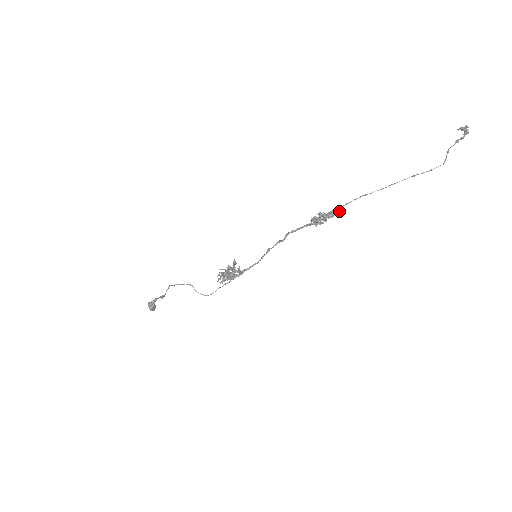
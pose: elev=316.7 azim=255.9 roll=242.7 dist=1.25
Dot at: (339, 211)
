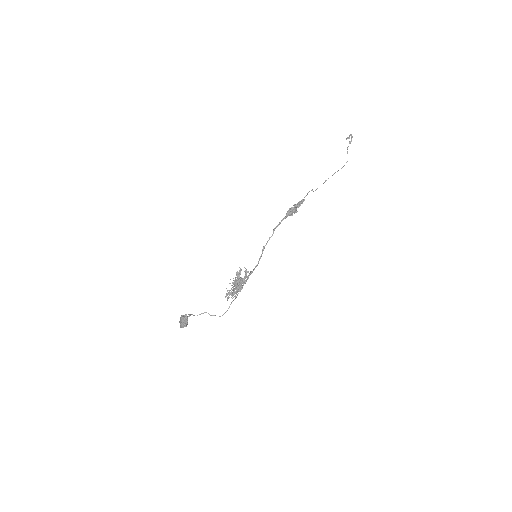
Dot at: (303, 201)
